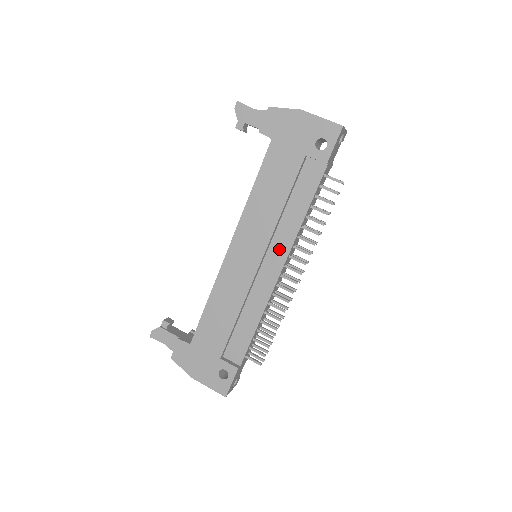
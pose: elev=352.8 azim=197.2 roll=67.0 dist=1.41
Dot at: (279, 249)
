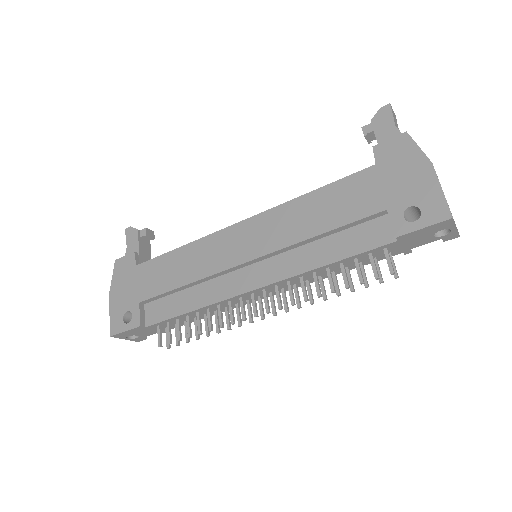
Dot at: (274, 269)
